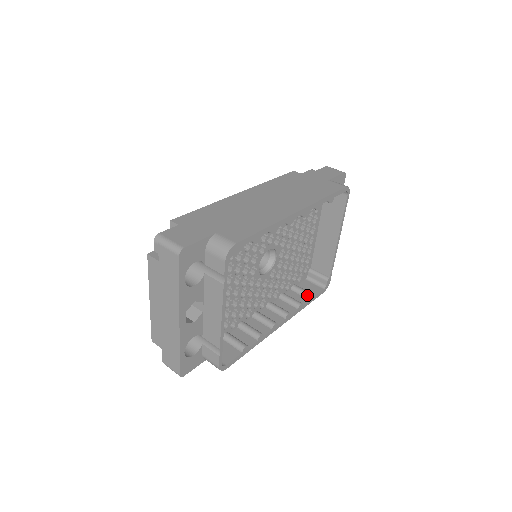
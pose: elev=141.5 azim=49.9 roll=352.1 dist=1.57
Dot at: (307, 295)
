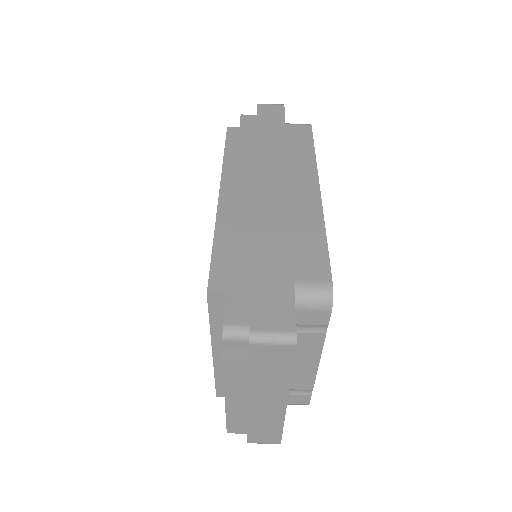
Dot at: occluded
